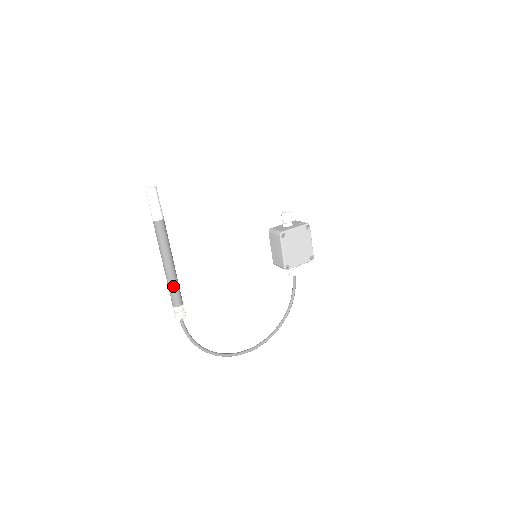
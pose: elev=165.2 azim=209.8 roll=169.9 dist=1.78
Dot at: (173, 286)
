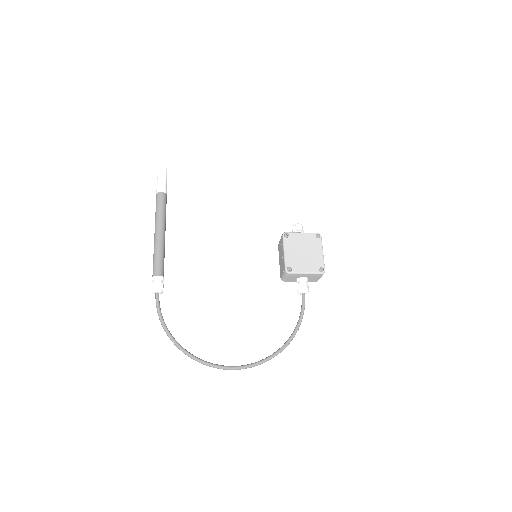
Dot at: (157, 253)
